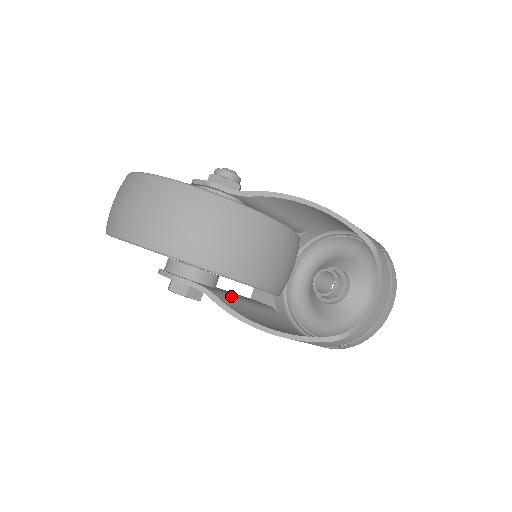
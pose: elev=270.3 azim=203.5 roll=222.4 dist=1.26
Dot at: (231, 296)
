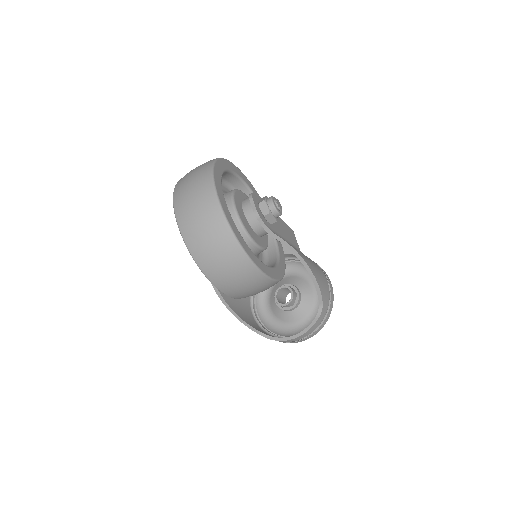
Dot at: occluded
